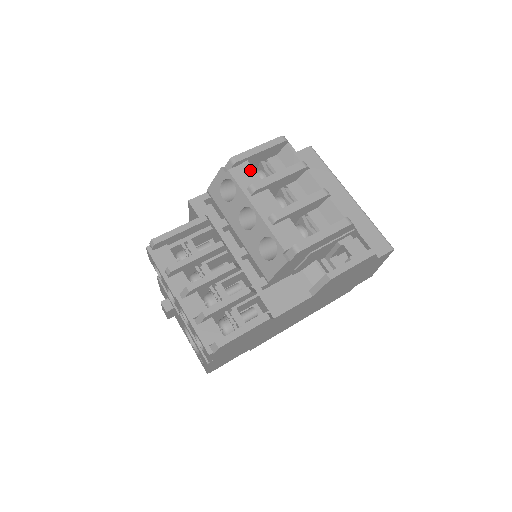
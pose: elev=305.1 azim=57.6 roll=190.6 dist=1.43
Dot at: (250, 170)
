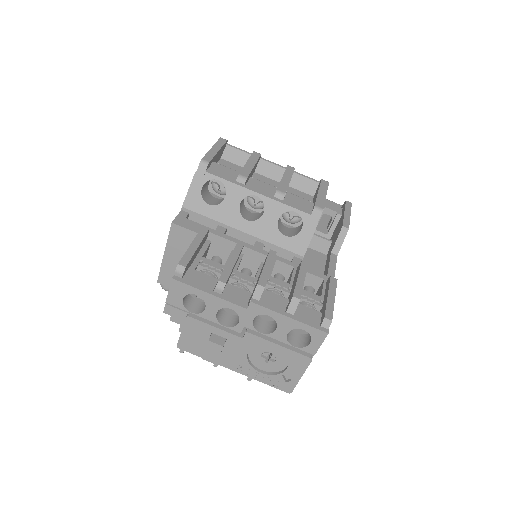
Dot at: (223, 167)
